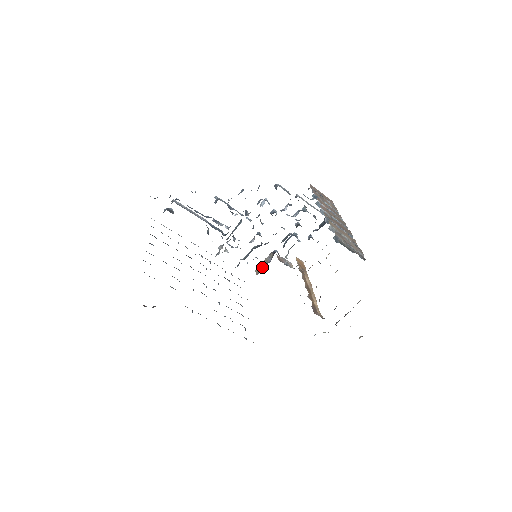
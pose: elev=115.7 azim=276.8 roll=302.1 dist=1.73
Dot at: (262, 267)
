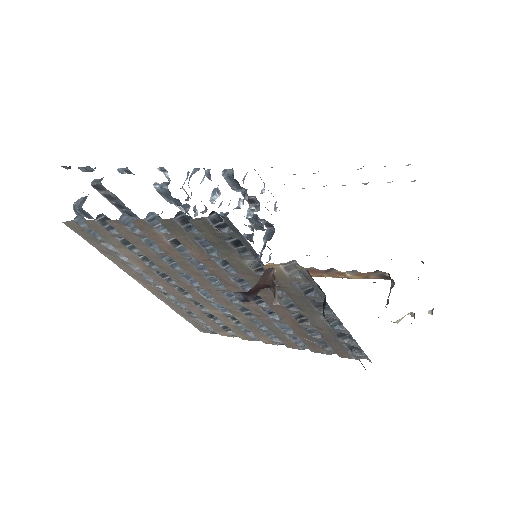
Dot at: occluded
